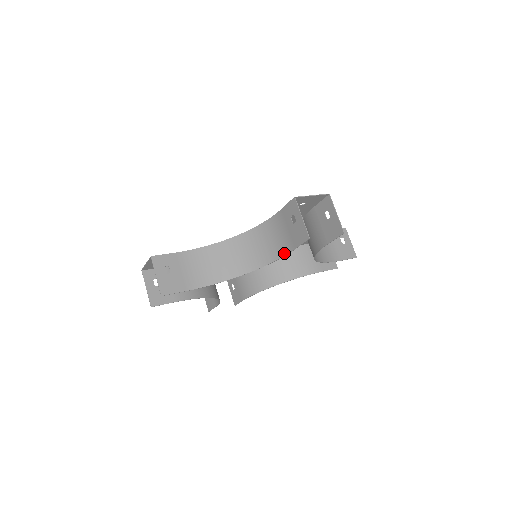
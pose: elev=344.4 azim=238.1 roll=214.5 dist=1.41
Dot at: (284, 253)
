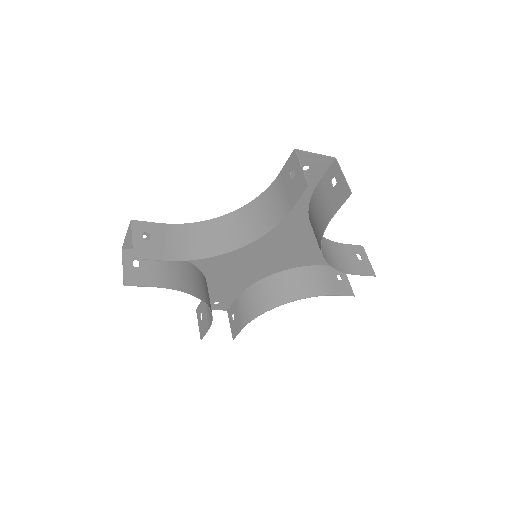
Dot at: (281, 218)
